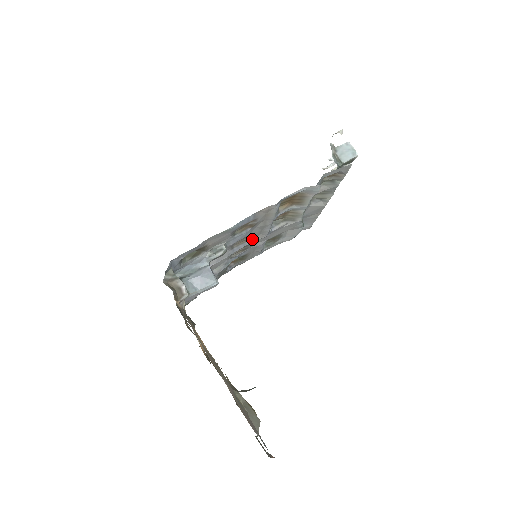
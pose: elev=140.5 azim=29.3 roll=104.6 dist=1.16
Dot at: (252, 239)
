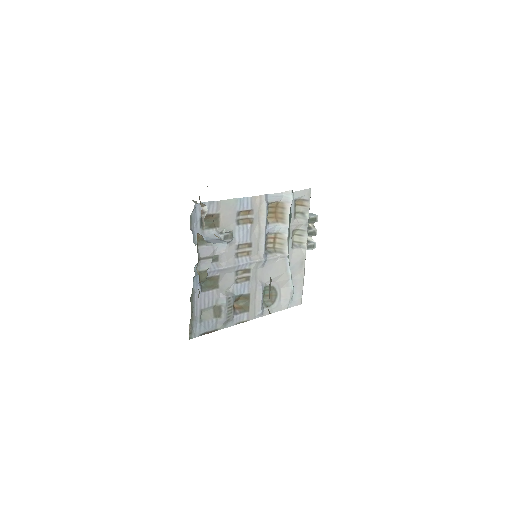
Dot at: (252, 257)
